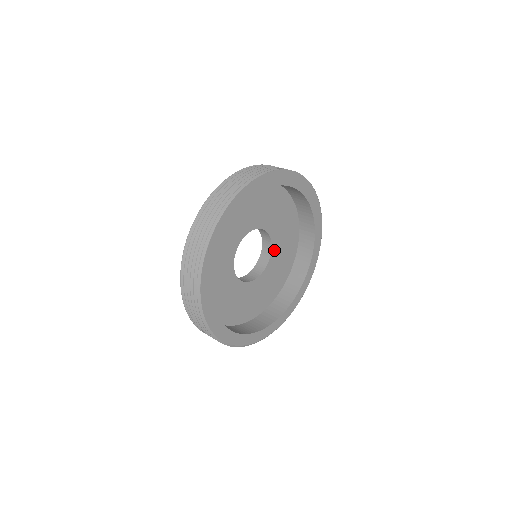
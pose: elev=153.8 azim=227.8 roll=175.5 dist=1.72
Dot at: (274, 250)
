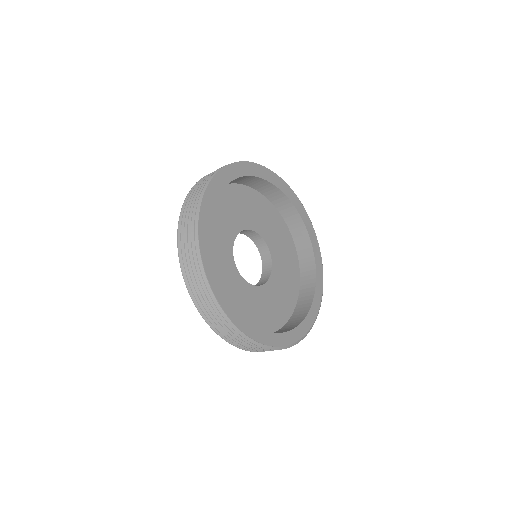
Dot at: (274, 276)
